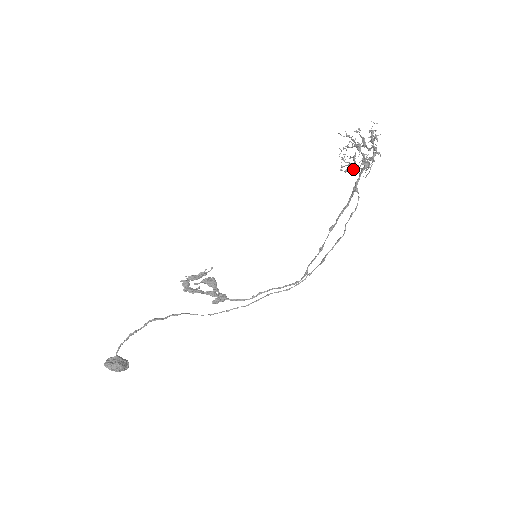
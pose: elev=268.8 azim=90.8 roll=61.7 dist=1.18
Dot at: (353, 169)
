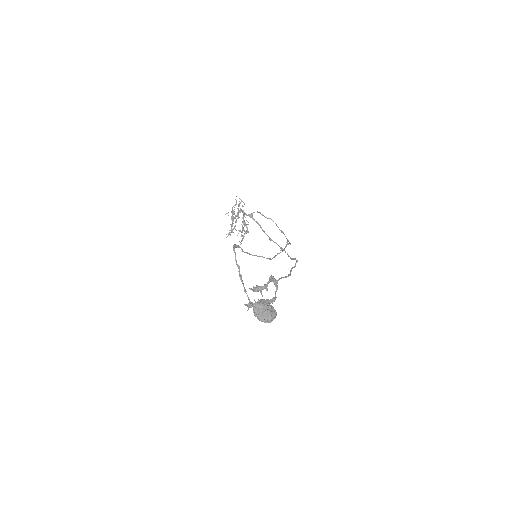
Dot at: (243, 223)
